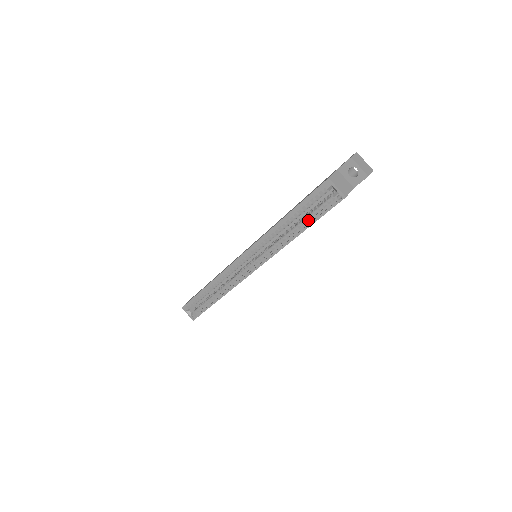
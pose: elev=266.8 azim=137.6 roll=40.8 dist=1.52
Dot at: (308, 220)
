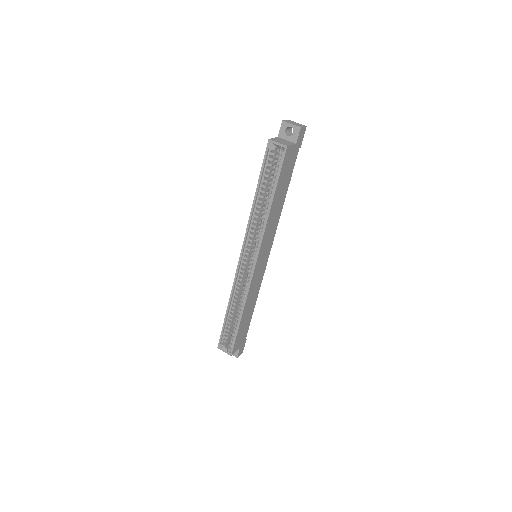
Dot at: occluded
